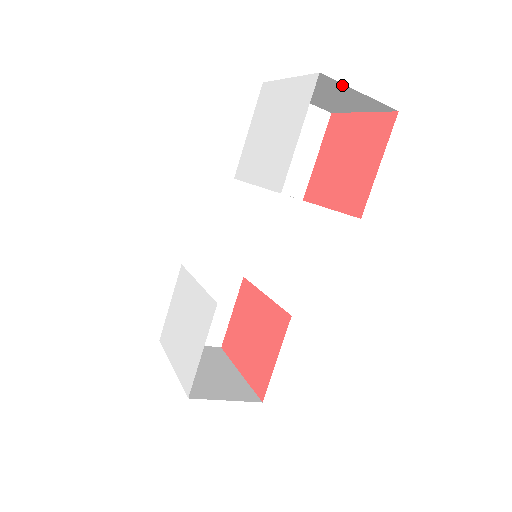
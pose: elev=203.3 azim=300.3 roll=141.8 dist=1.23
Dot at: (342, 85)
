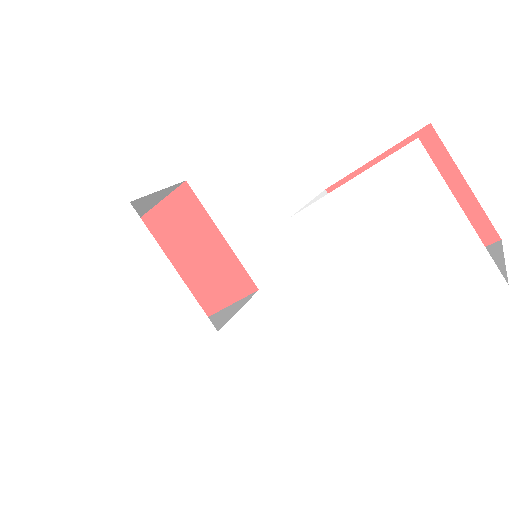
Dot at: occluded
